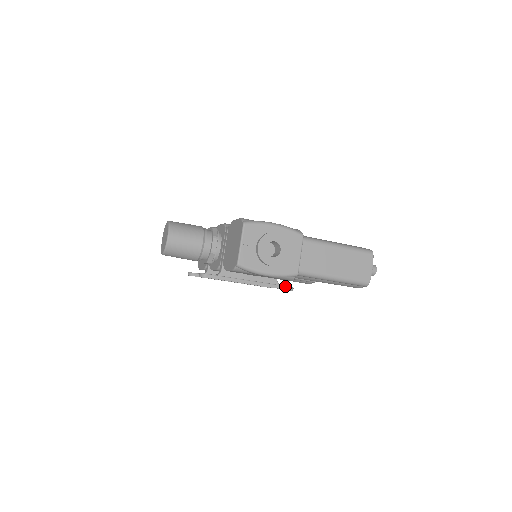
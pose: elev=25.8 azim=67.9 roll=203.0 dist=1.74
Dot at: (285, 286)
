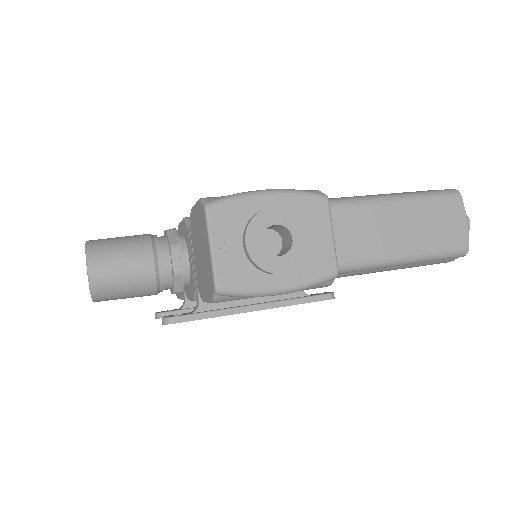
Dot at: (318, 295)
